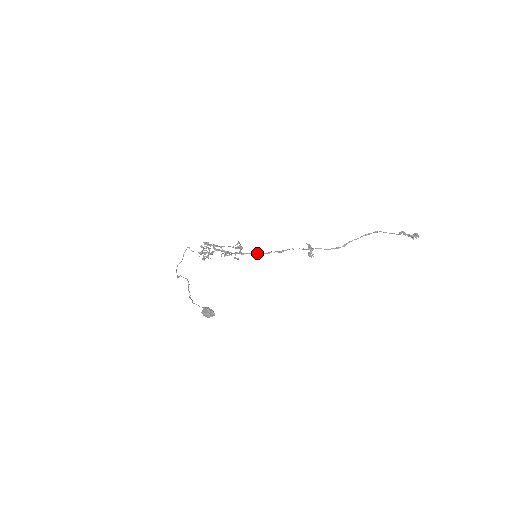
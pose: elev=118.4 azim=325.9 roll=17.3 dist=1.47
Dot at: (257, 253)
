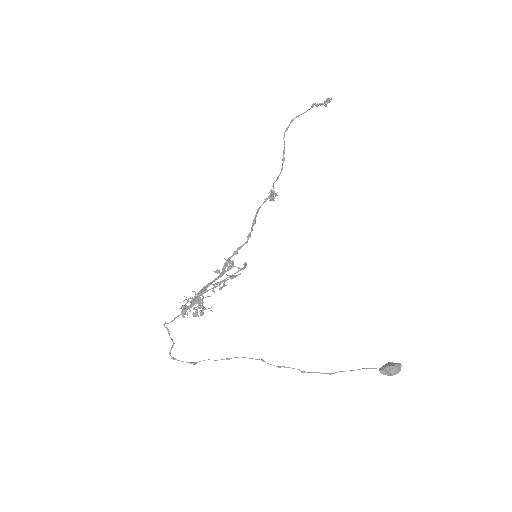
Dot at: (239, 249)
